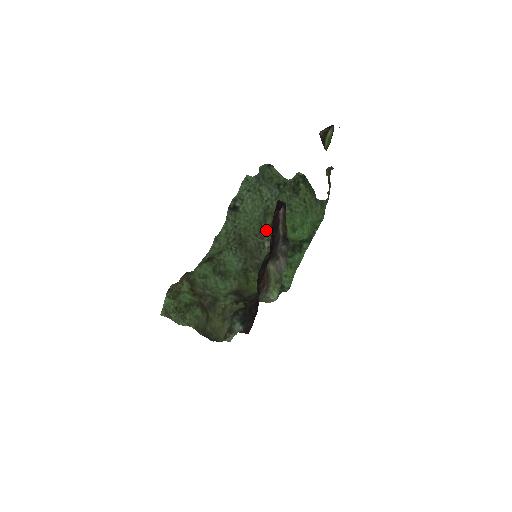
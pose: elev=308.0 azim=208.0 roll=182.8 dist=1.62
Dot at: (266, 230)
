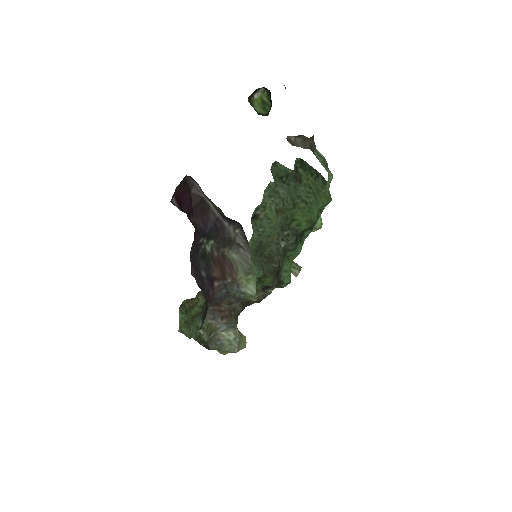
Dot at: occluded
